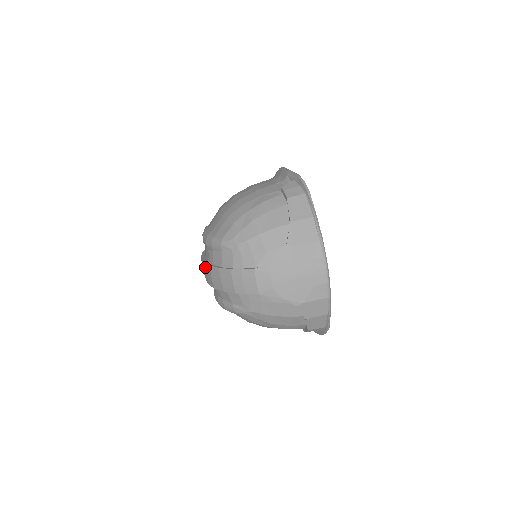
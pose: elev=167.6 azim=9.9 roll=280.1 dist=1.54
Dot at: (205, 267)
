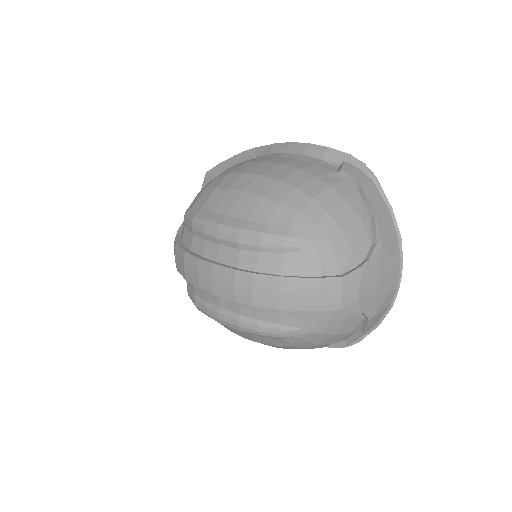
Dot at: (234, 275)
